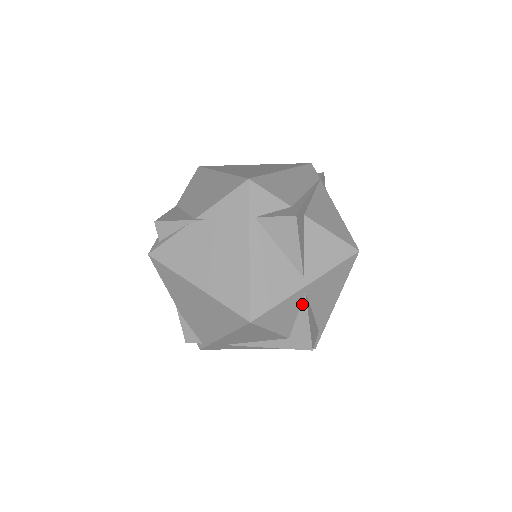
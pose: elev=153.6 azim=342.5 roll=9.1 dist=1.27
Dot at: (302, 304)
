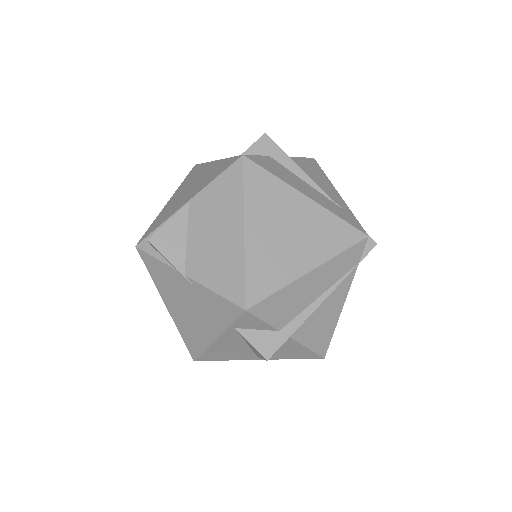
Dot at: occluded
